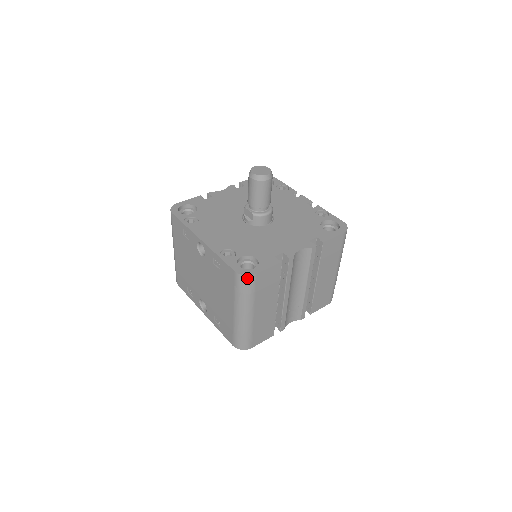
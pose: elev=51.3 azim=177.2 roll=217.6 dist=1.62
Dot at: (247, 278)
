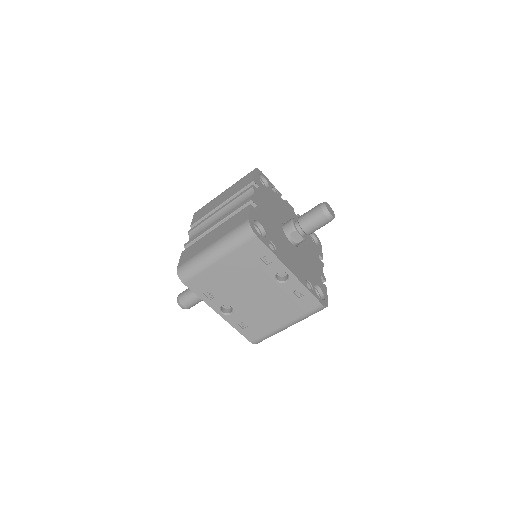
Dot at: occluded
